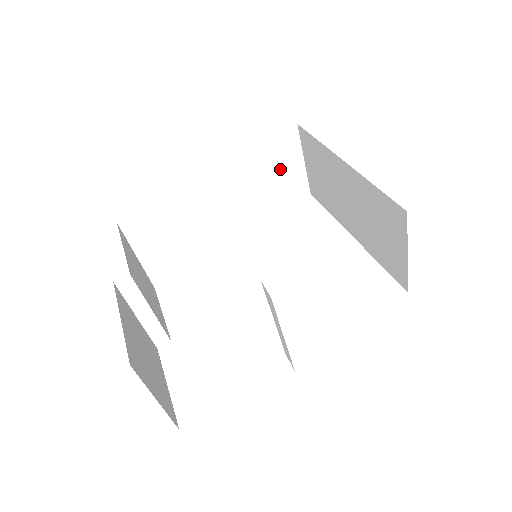
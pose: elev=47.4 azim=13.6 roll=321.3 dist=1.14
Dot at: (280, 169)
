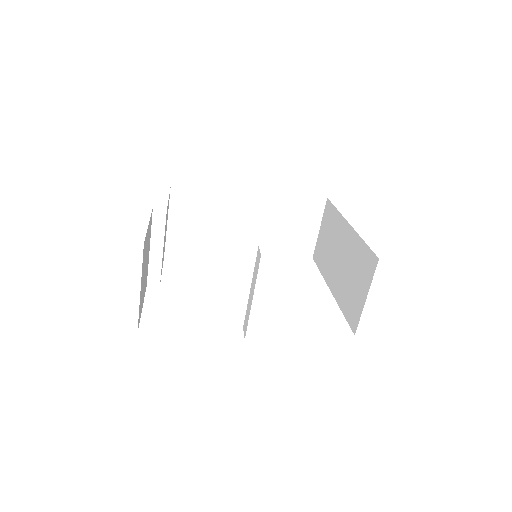
Dot at: (300, 224)
